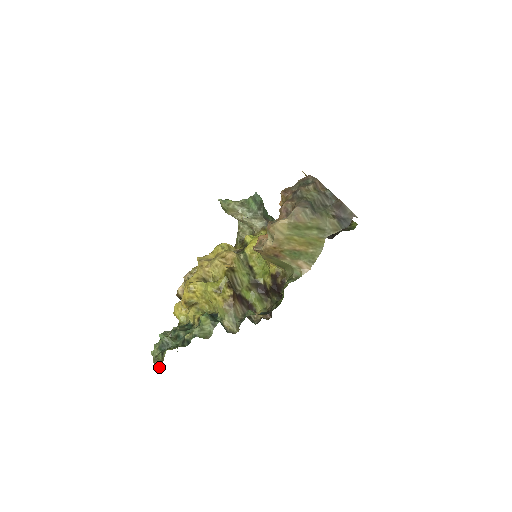
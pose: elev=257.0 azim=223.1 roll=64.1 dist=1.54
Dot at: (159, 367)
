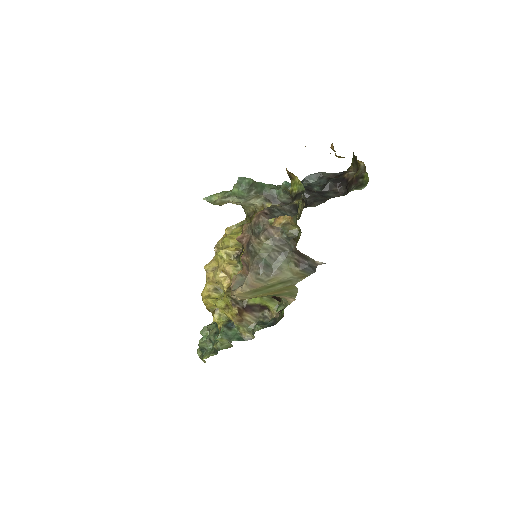
Dot at: occluded
